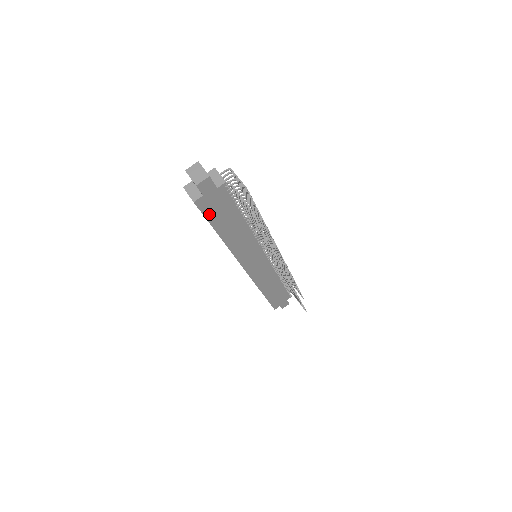
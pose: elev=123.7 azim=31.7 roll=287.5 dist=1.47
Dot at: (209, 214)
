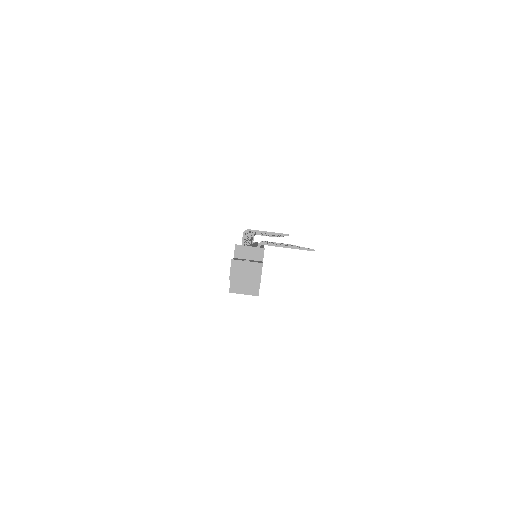
Dot at: occluded
